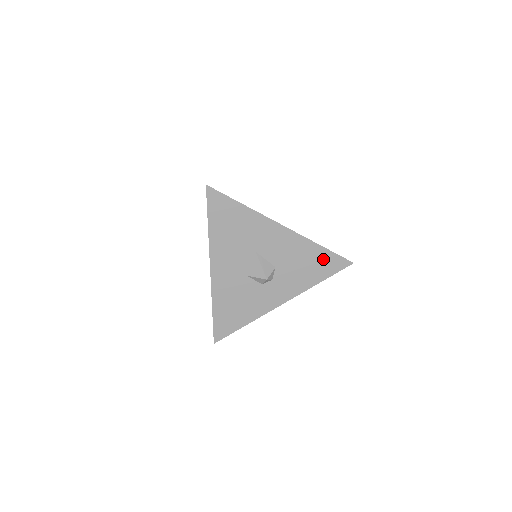
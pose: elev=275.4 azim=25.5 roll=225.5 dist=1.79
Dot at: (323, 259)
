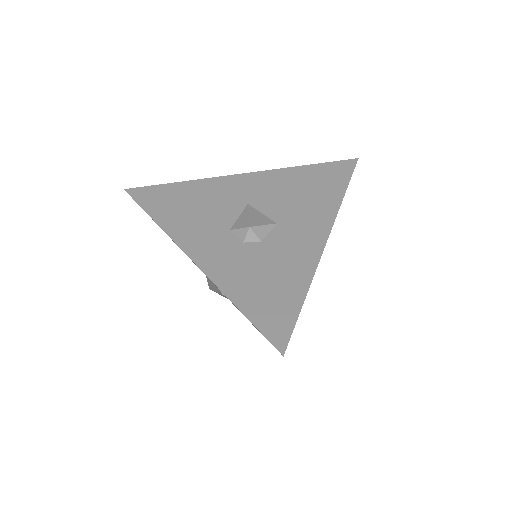
Dot at: occluded
